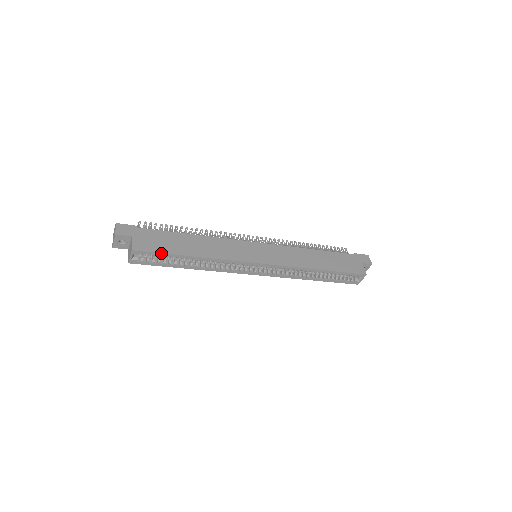
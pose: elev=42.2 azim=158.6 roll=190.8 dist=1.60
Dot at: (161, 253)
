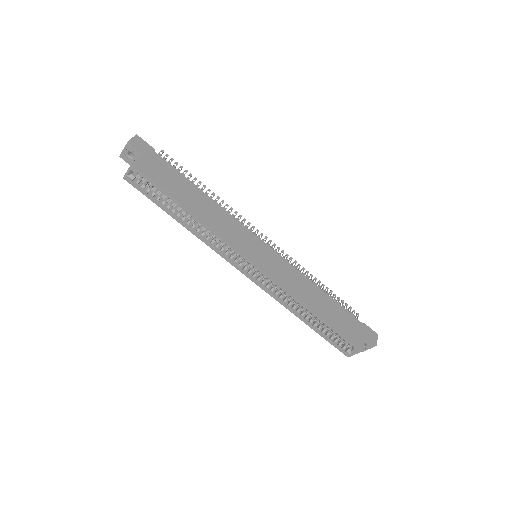
Dot at: (158, 185)
